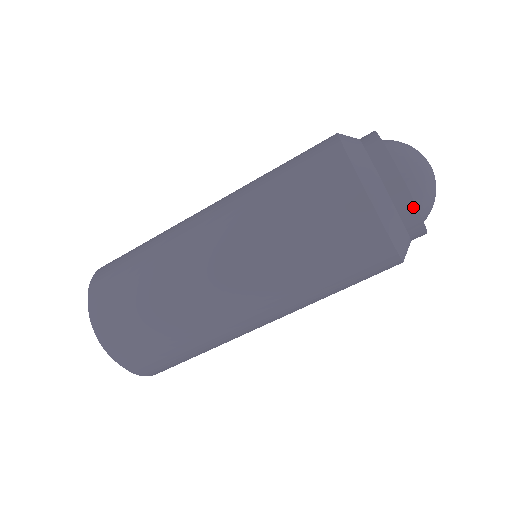
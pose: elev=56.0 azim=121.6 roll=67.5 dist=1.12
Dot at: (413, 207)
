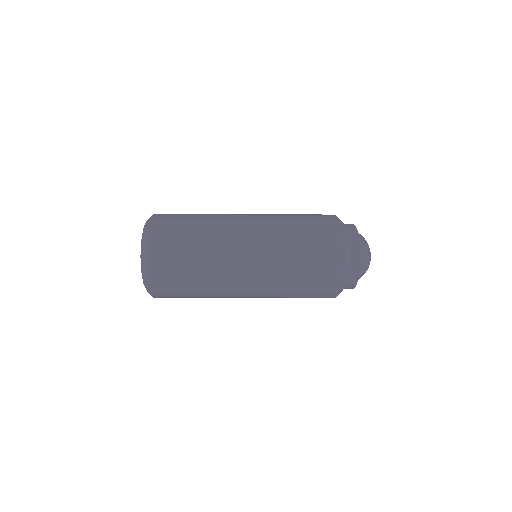
Dot at: (352, 288)
